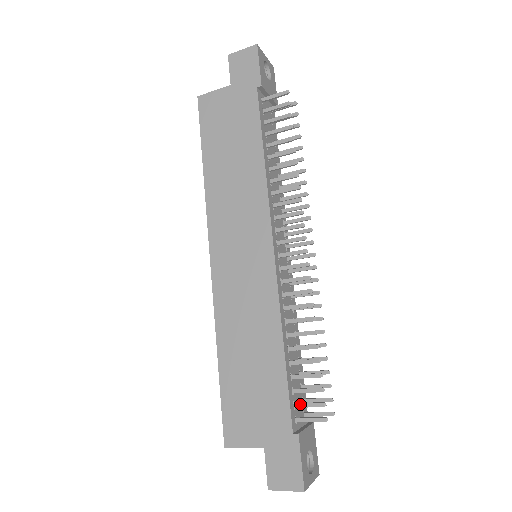
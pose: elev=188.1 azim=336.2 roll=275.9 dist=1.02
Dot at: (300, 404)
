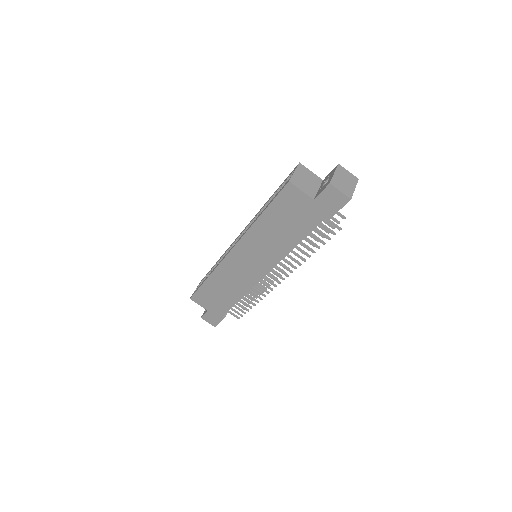
Dot at: (233, 310)
